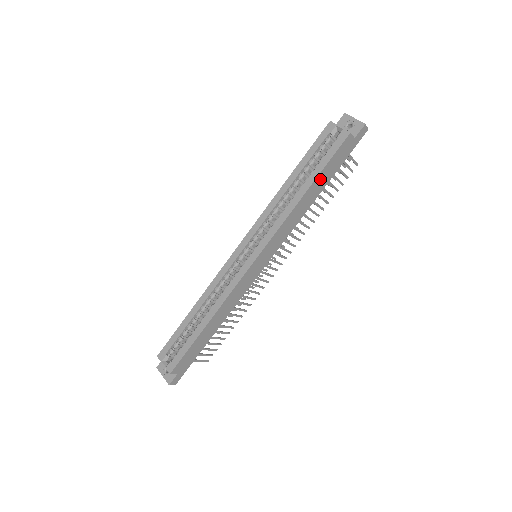
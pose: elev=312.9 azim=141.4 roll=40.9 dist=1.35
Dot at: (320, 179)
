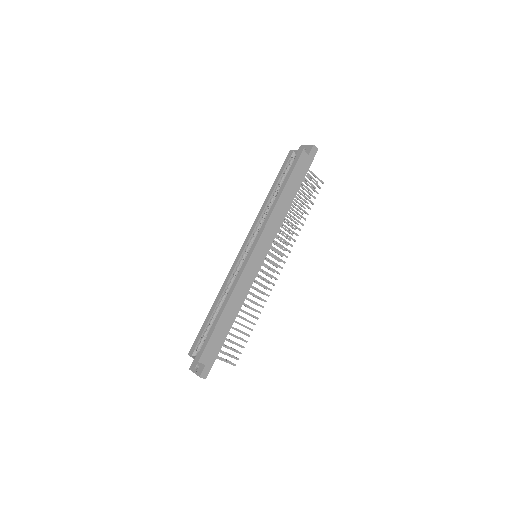
Dot at: (290, 186)
